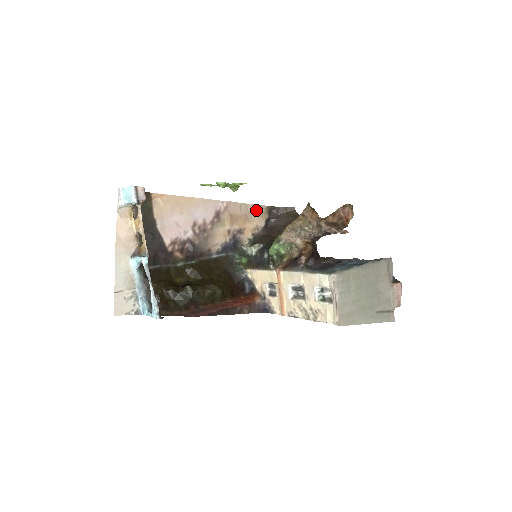
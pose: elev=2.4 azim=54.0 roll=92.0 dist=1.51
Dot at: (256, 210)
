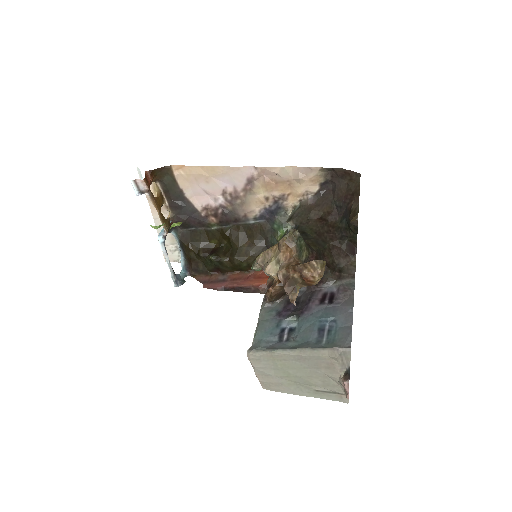
Dot at: (304, 173)
